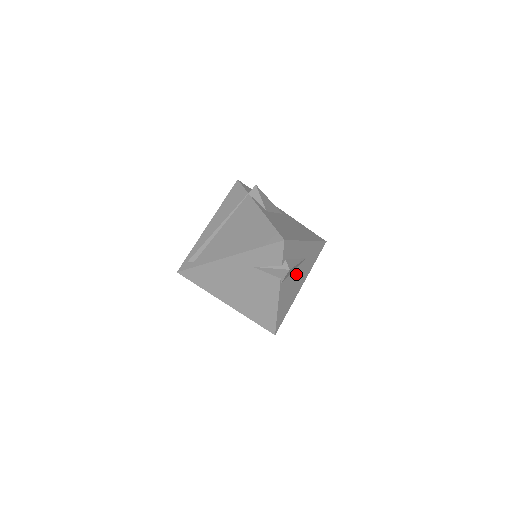
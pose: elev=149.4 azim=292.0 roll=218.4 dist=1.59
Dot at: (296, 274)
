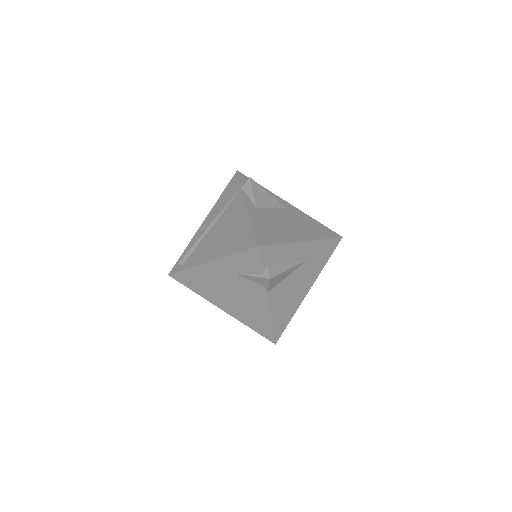
Dot at: (294, 279)
